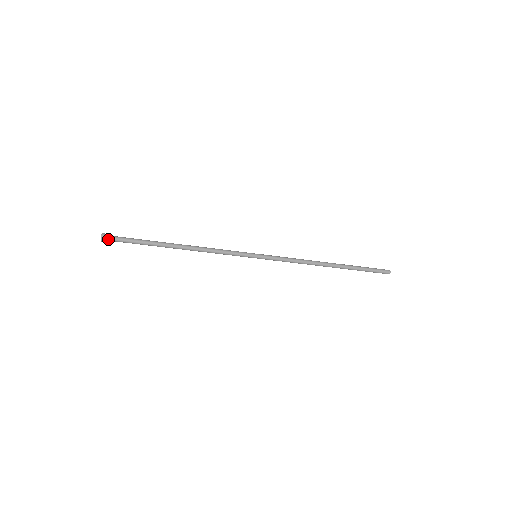
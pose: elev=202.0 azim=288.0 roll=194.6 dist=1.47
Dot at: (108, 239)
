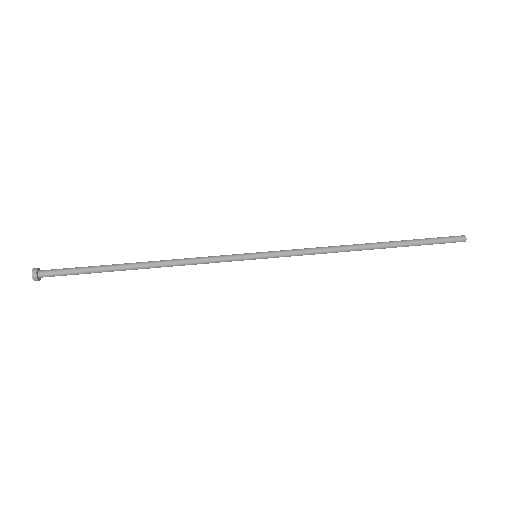
Dot at: (45, 276)
